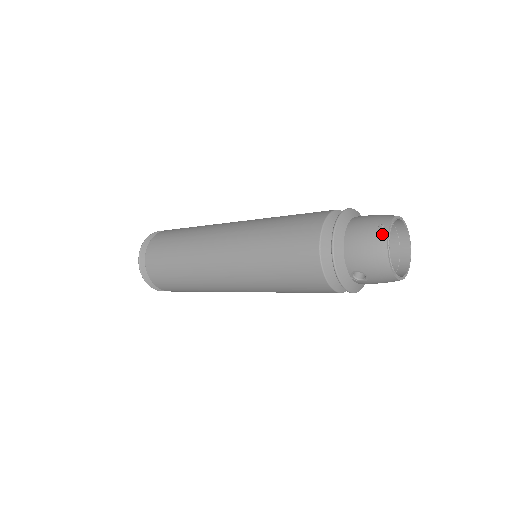
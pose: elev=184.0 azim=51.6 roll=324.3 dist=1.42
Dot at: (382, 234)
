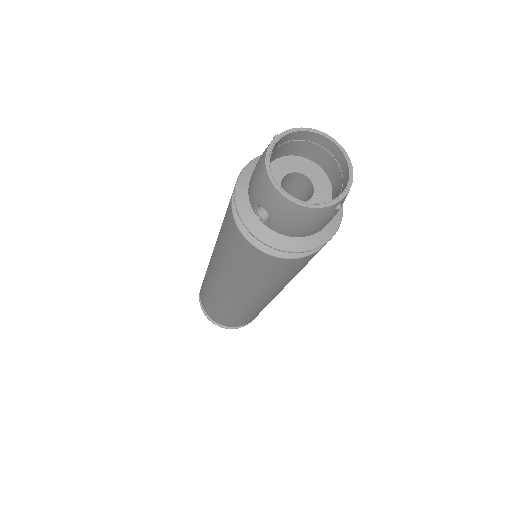
Dot at: occluded
